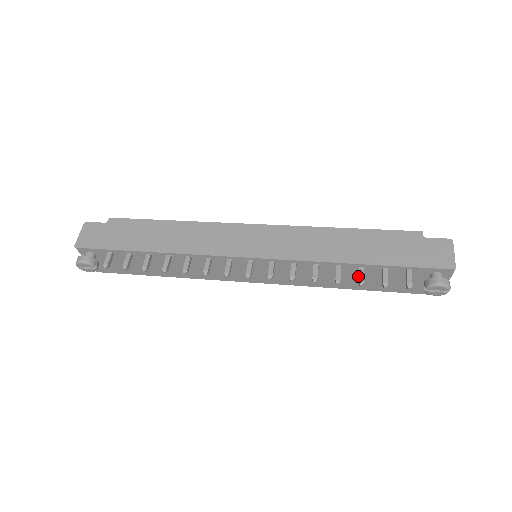
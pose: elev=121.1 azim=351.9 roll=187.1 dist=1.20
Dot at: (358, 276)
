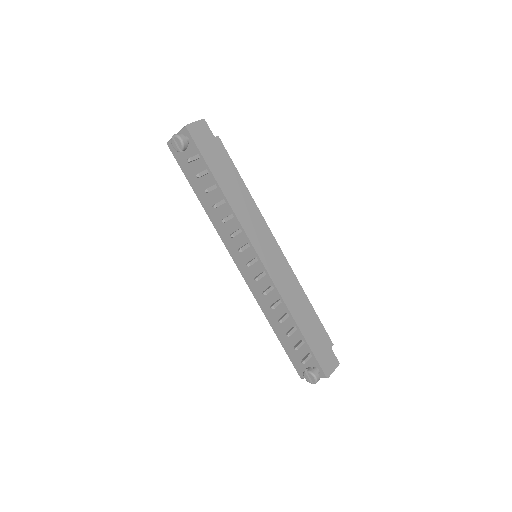
Dot at: (286, 328)
